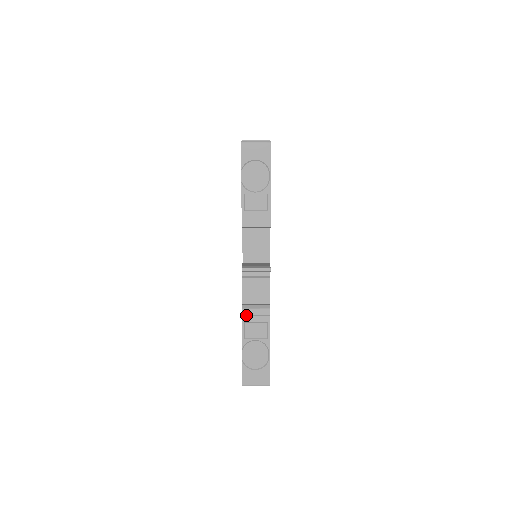
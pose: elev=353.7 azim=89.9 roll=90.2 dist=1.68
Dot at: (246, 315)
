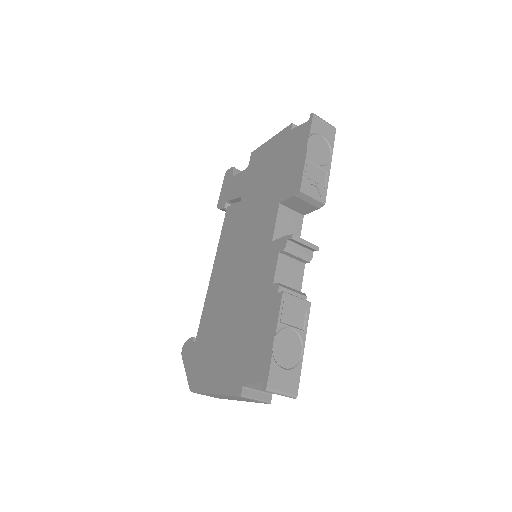
Dot at: occluded
